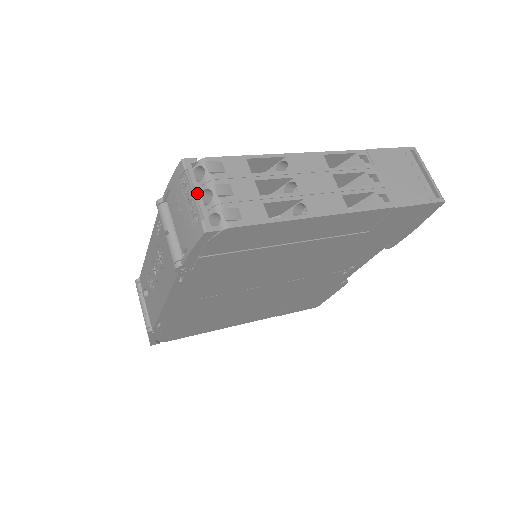
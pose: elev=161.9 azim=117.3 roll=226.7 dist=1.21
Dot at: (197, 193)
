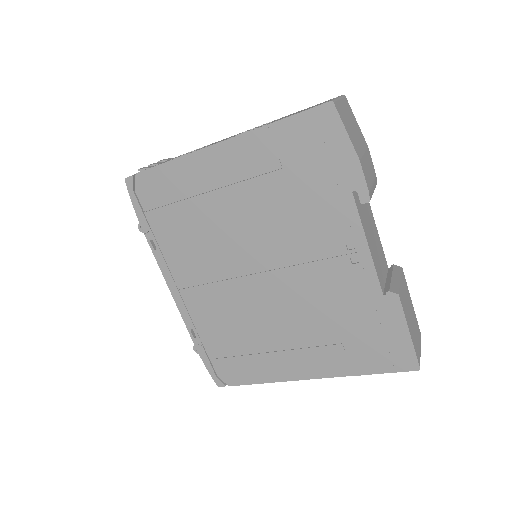
Dot at: occluded
